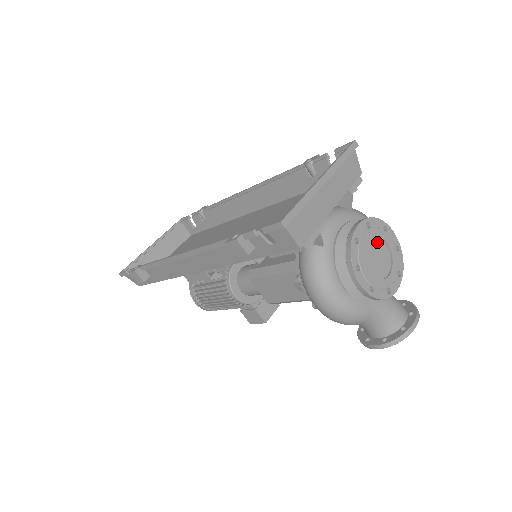
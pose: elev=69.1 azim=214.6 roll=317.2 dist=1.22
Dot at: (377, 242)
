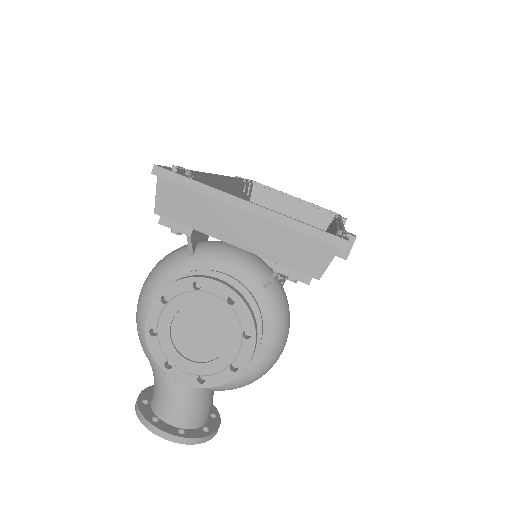
Dot at: (220, 326)
